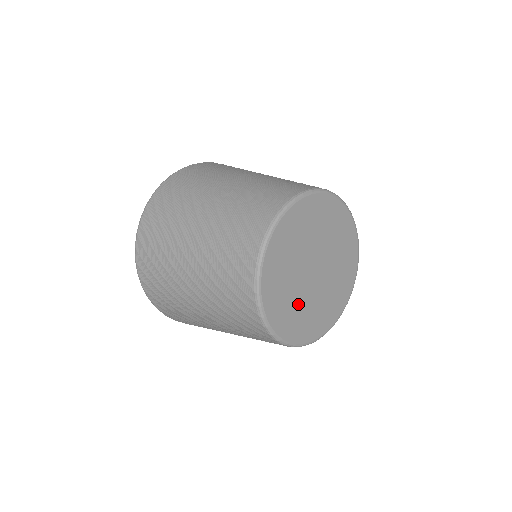
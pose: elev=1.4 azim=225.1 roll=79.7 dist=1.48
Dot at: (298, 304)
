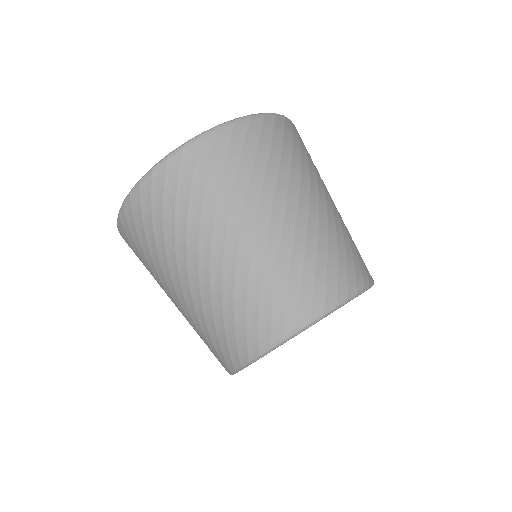
Dot at: occluded
